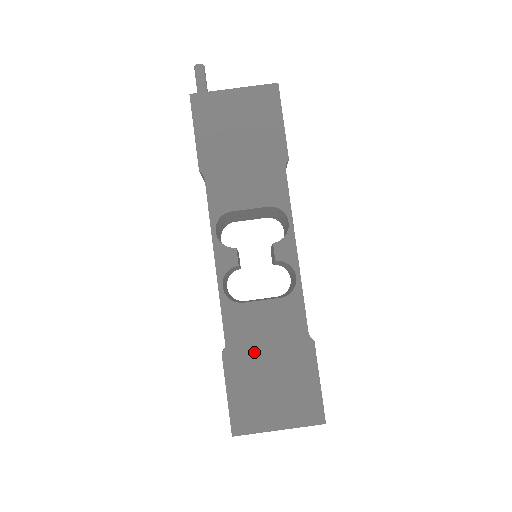
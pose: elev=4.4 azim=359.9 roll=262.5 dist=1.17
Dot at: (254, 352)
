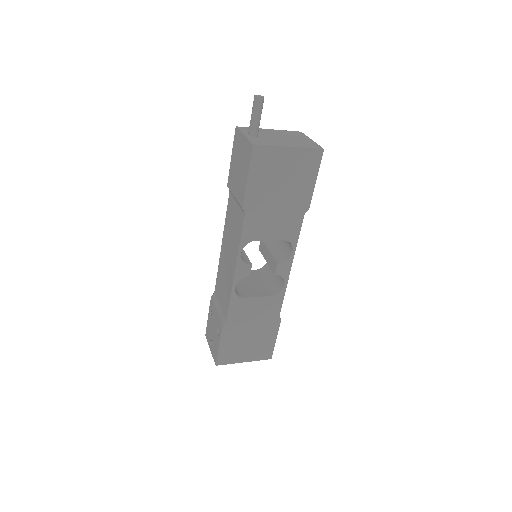
Dot at: (243, 325)
